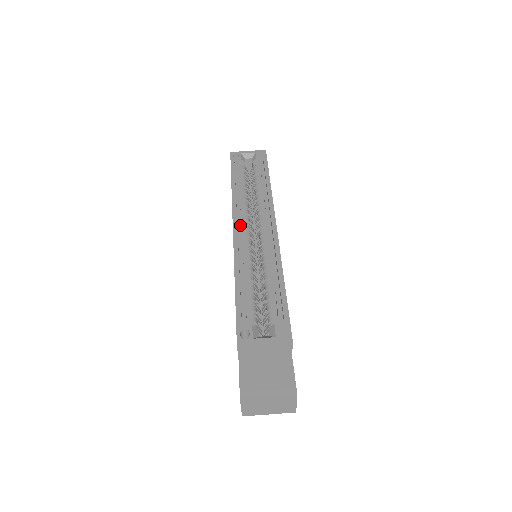
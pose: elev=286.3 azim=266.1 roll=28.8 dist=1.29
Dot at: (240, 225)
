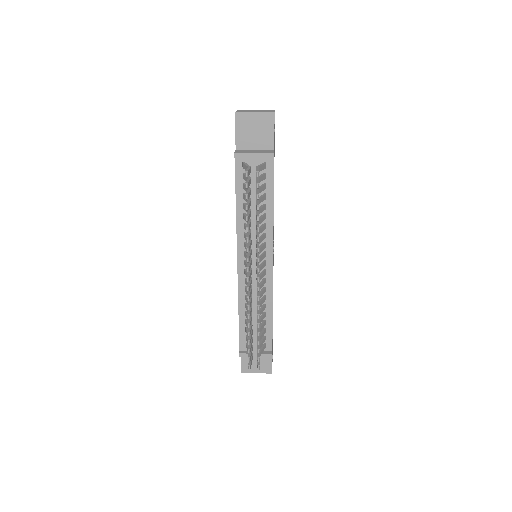
Dot at: occluded
